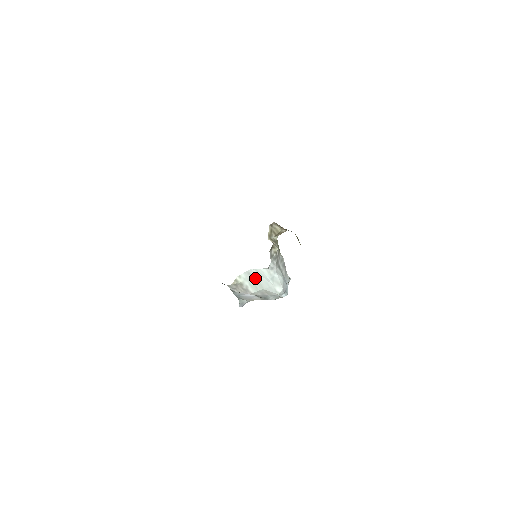
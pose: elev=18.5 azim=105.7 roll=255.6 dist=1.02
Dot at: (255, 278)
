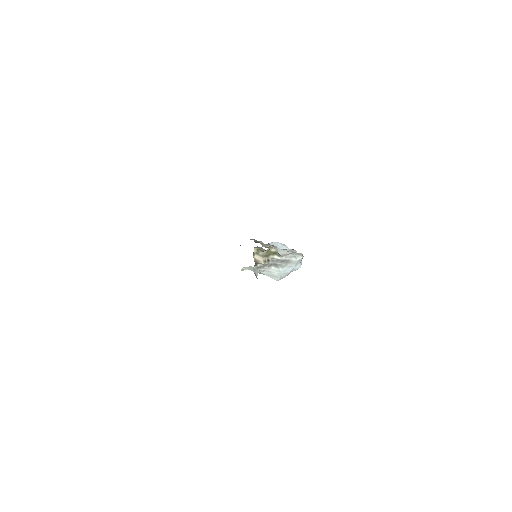
Dot at: occluded
